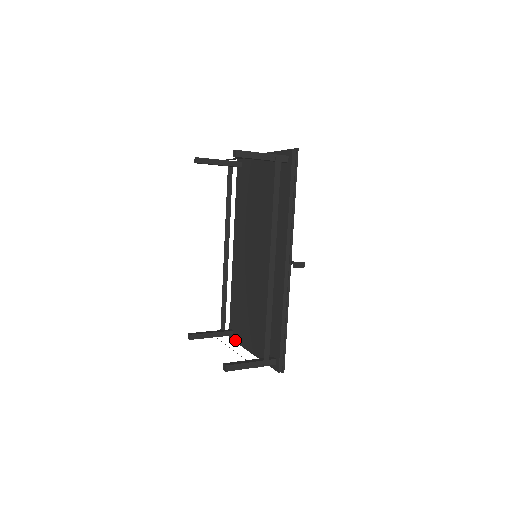
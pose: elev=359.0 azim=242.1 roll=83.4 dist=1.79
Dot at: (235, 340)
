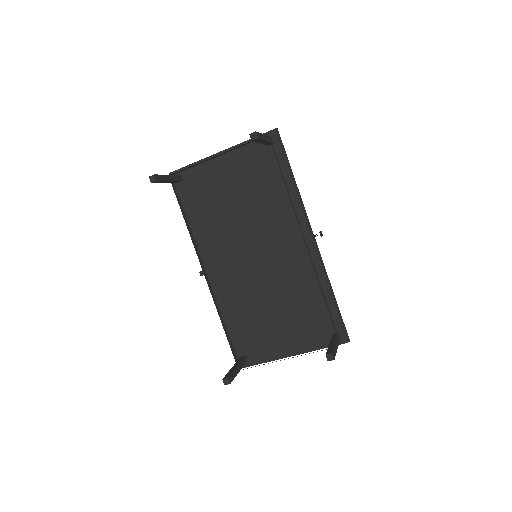
Dot at: (254, 363)
